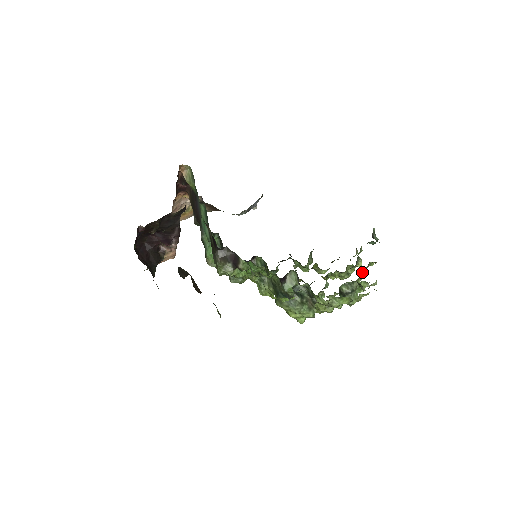
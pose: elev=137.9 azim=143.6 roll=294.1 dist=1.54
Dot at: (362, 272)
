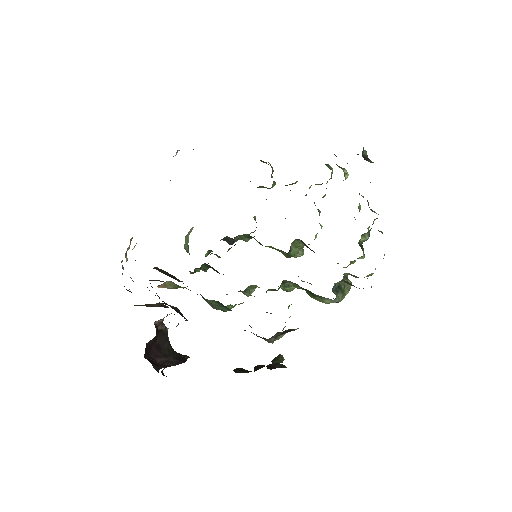
Dot at: occluded
